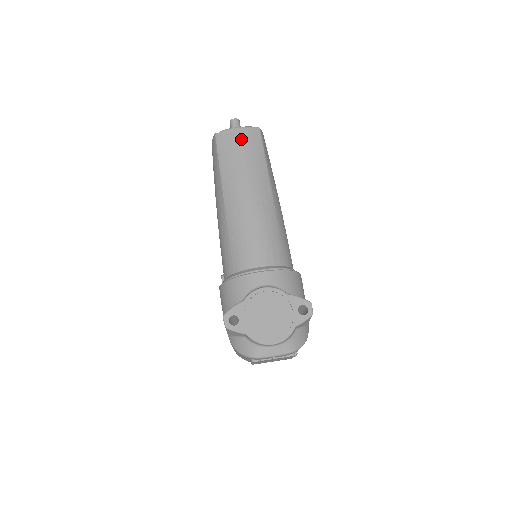
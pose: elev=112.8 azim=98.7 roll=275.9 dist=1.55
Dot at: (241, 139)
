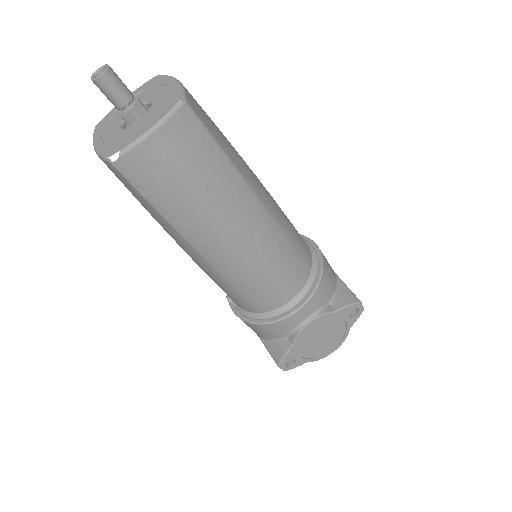
Dot at: (171, 155)
